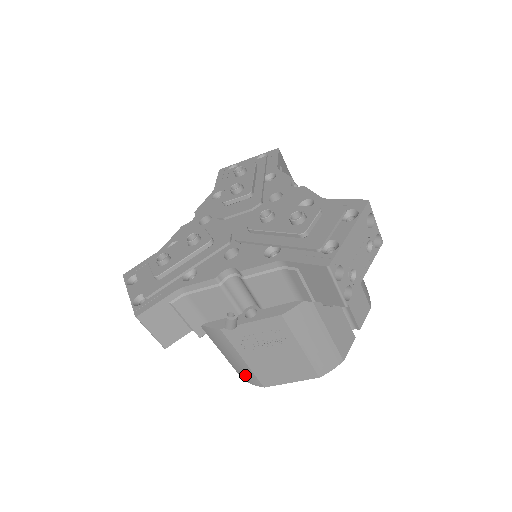
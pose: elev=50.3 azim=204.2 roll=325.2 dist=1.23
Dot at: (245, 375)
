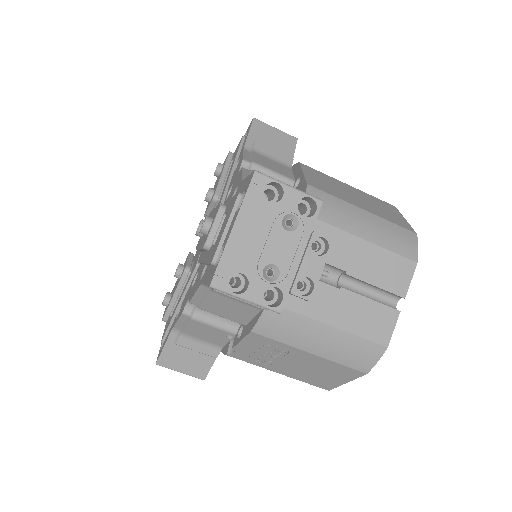
Dot at: occluded
